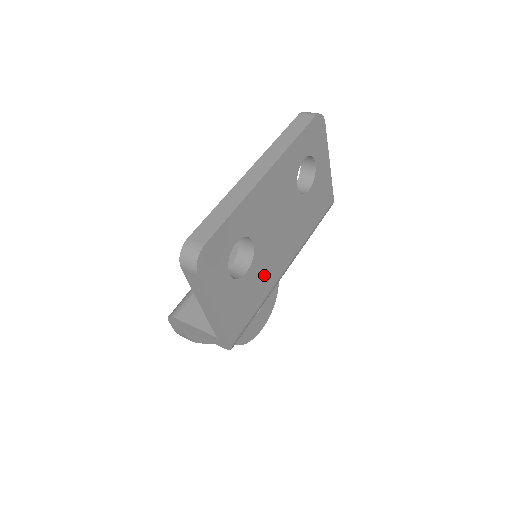
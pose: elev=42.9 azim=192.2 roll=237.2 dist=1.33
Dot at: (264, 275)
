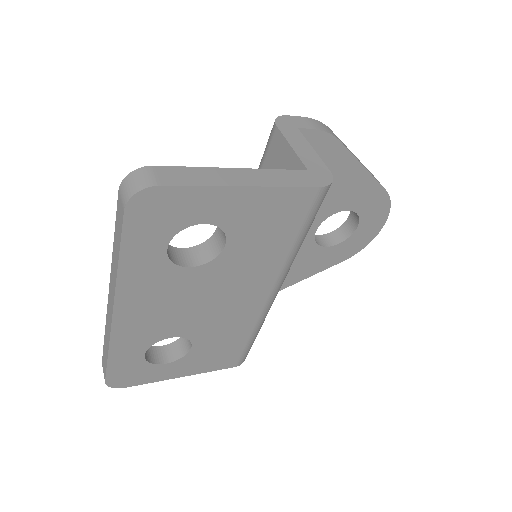
Dot at: (227, 328)
